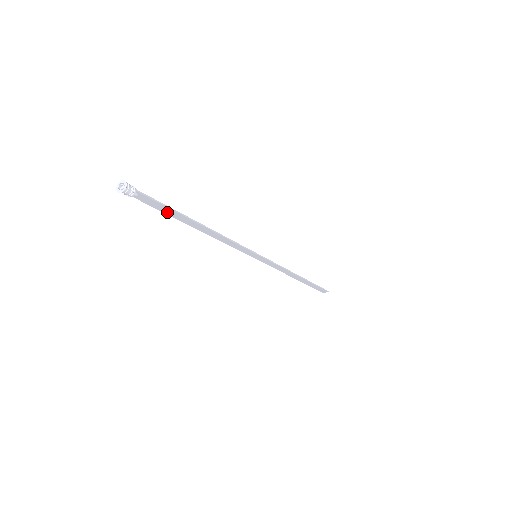
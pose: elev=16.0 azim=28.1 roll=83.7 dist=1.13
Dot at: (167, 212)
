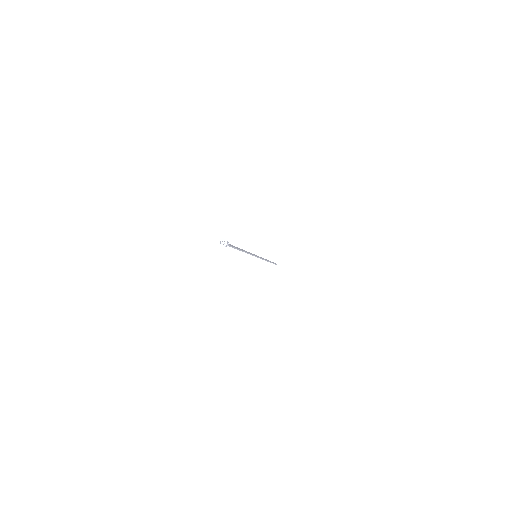
Dot at: occluded
